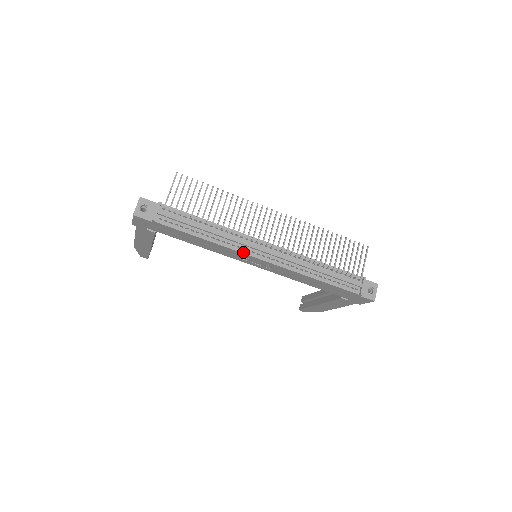
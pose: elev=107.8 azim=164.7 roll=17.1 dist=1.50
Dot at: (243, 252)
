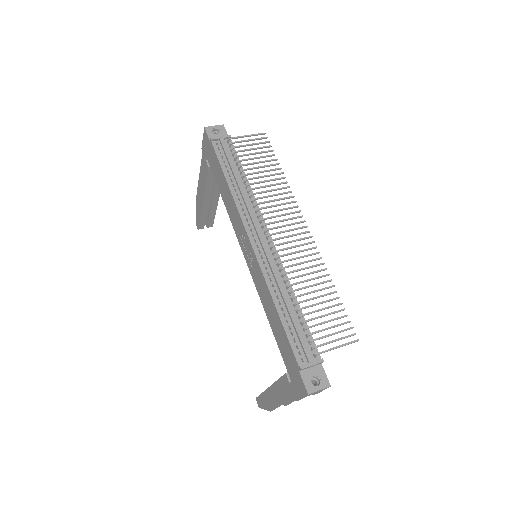
Dot at: (244, 221)
